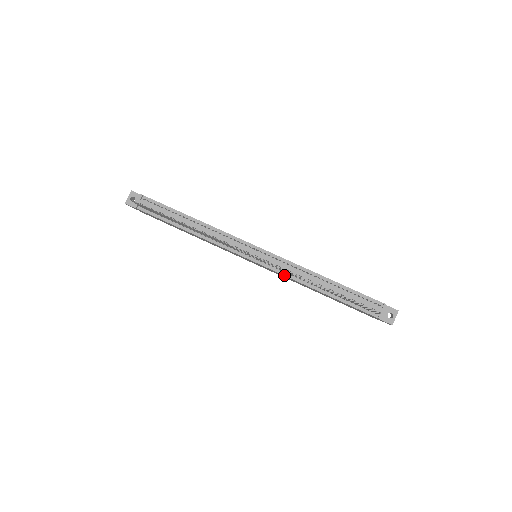
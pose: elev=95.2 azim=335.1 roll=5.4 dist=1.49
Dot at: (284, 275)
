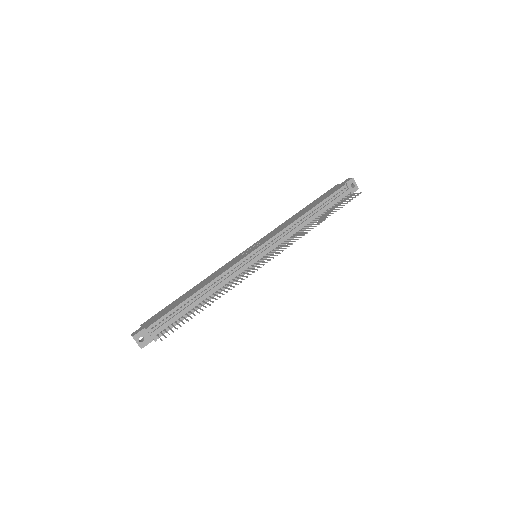
Dot at: occluded
